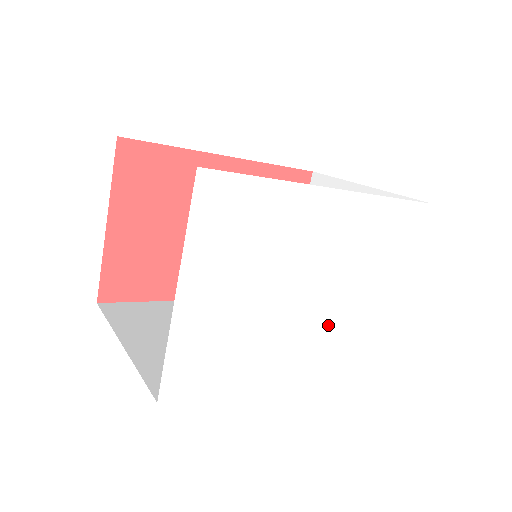
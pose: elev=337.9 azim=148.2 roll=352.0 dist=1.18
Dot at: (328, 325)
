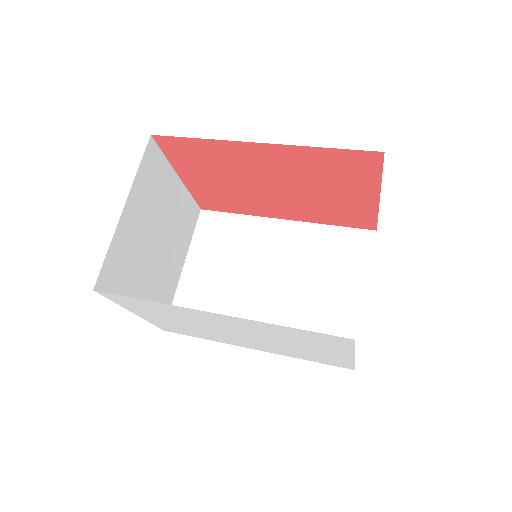
Dot at: (269, 345)
